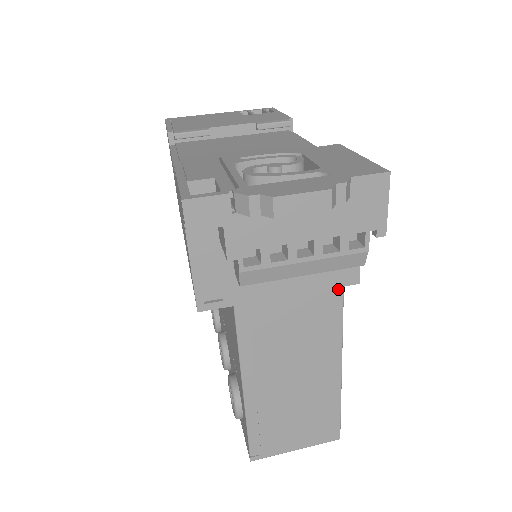
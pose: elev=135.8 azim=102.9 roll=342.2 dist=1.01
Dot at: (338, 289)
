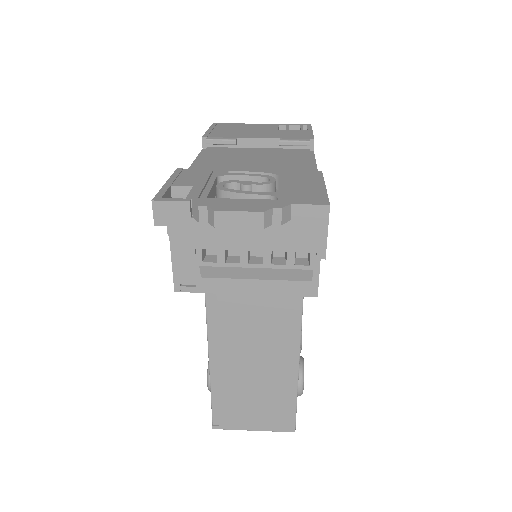
Dot at: (298, 298)
